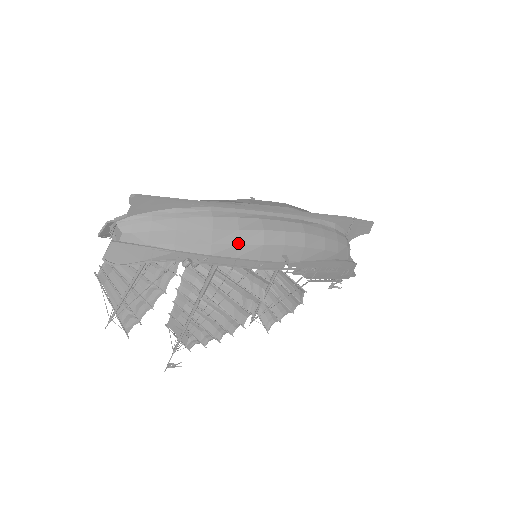
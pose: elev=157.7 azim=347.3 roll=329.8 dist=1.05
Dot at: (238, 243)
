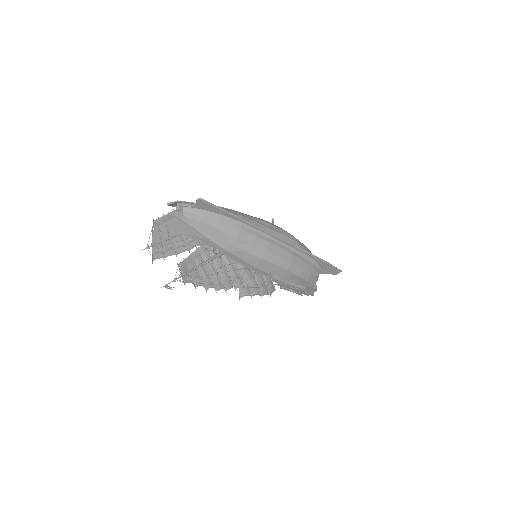
Dot at: (248, 251)
